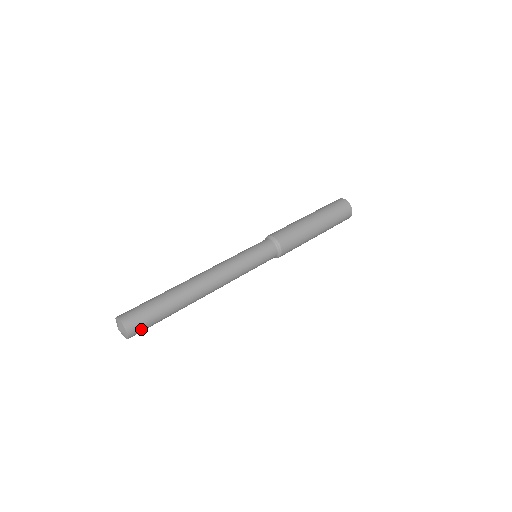
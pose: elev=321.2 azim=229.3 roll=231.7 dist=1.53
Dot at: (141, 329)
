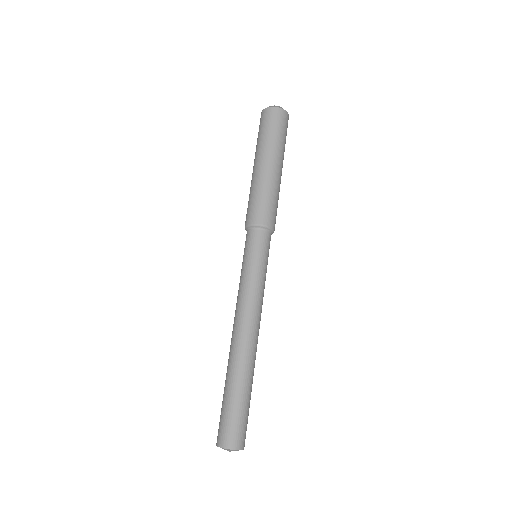
Dot at: occluded
